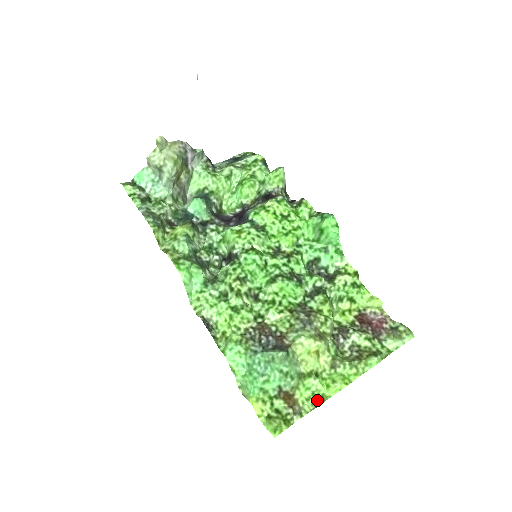
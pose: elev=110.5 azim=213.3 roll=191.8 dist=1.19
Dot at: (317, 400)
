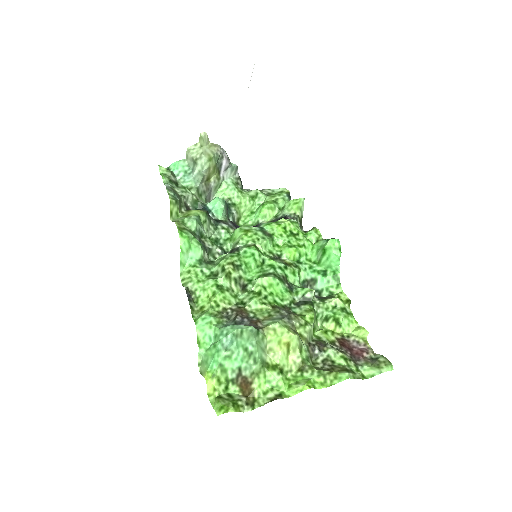
Dot at: (274, 395)
